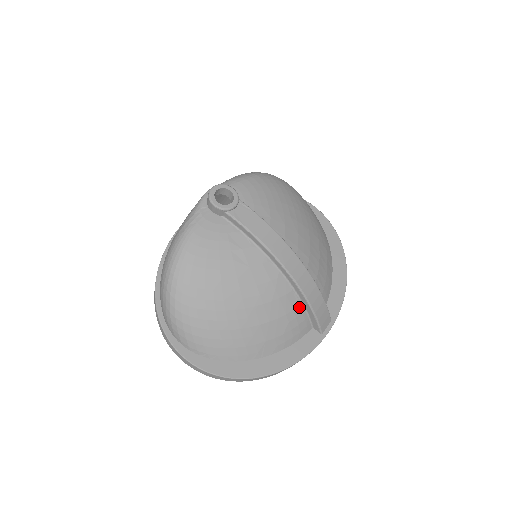
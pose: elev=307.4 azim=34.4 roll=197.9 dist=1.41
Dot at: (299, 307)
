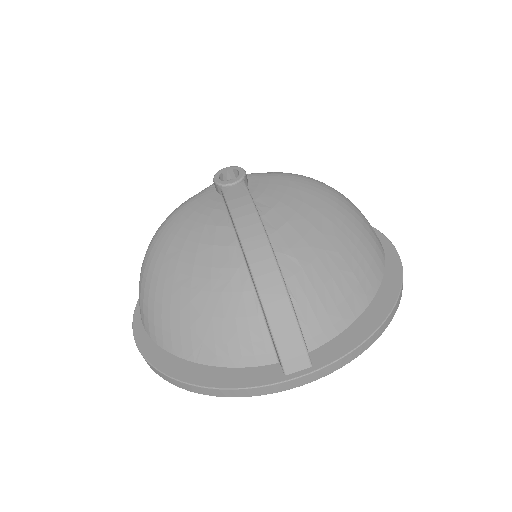
Dot at: (258, 318)
